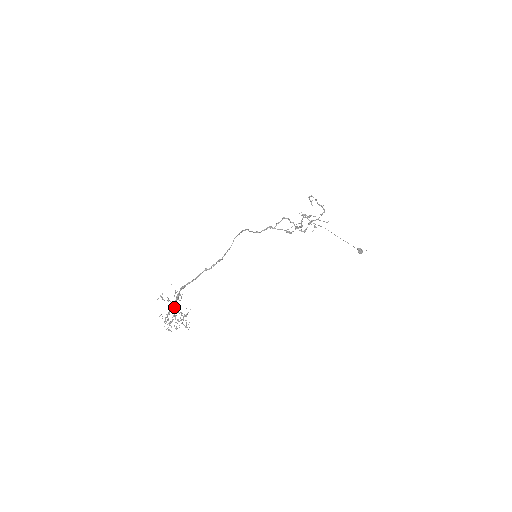
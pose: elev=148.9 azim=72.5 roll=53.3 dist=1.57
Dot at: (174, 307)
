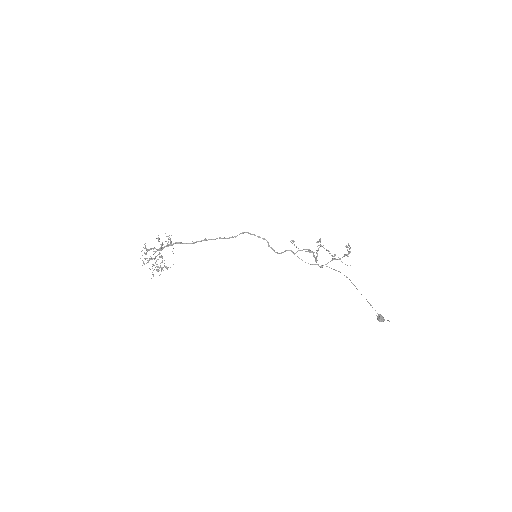
Dot at: (160, 249)
